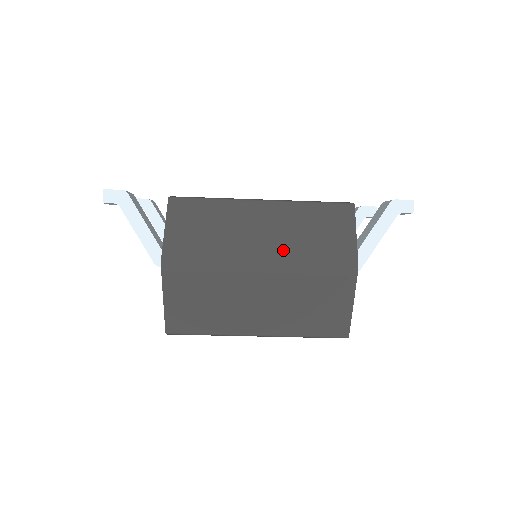
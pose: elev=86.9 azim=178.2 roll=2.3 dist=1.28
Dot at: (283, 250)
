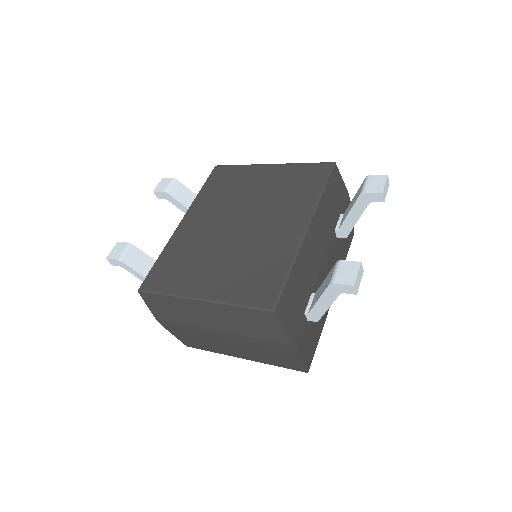
Dot at: (231, 330)
